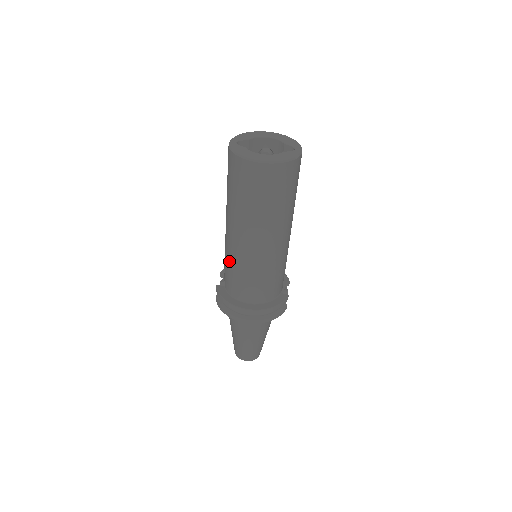
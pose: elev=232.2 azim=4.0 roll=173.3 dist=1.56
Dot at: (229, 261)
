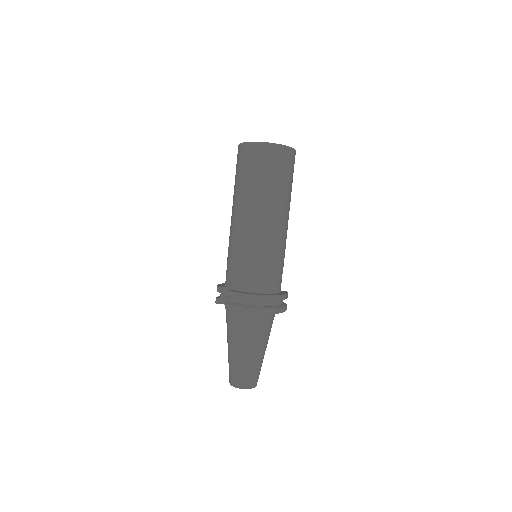
Dot at: (246, 252)
